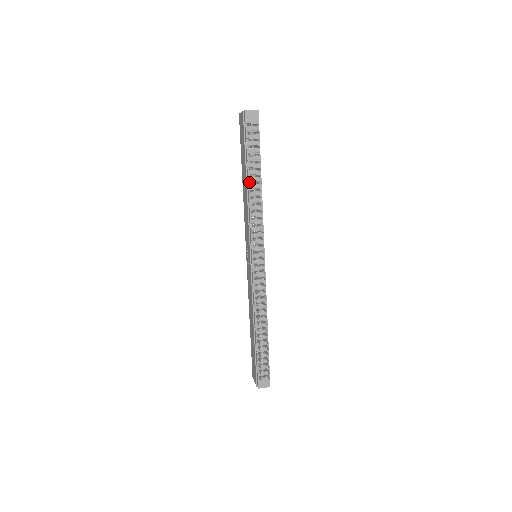
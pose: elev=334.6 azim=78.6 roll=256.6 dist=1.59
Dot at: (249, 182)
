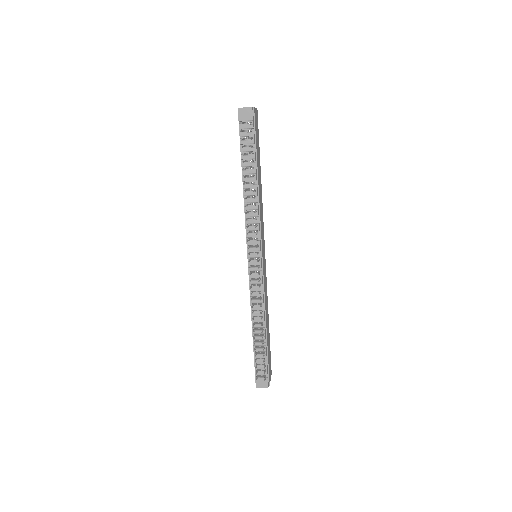
Dot at: (244, 182)
